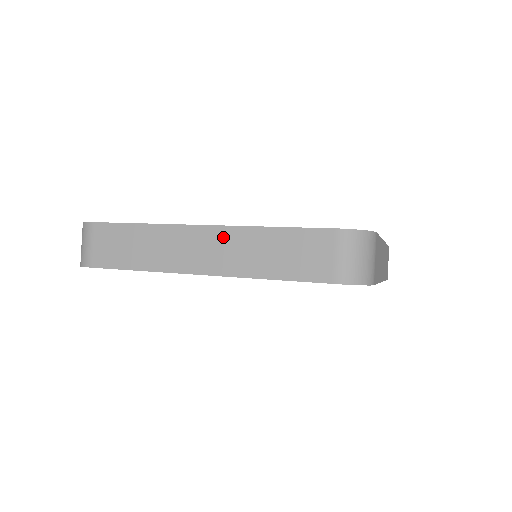
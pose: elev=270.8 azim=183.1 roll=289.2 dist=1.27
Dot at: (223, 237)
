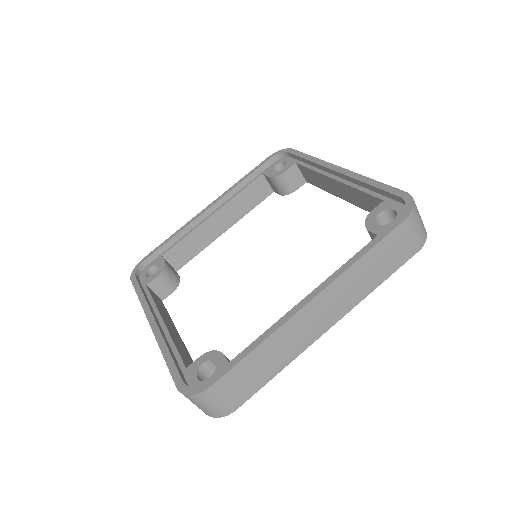
Dot at: (331, 294)
